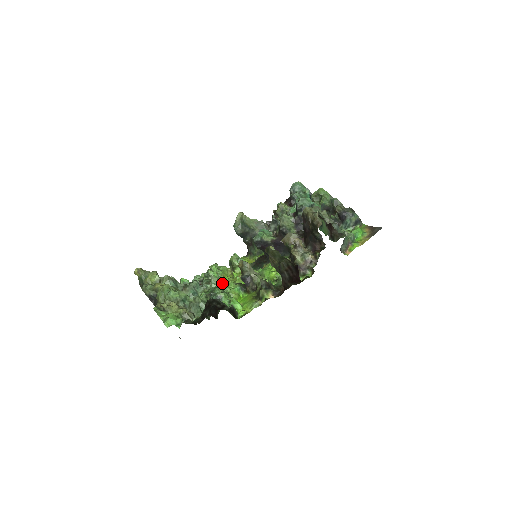
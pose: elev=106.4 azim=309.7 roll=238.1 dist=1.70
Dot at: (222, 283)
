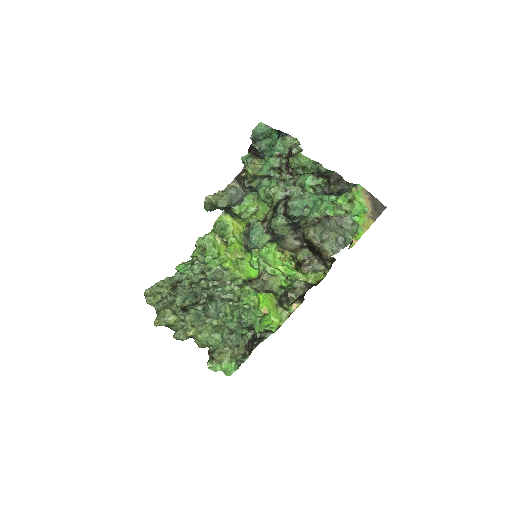
Dot at: (234, 288)
